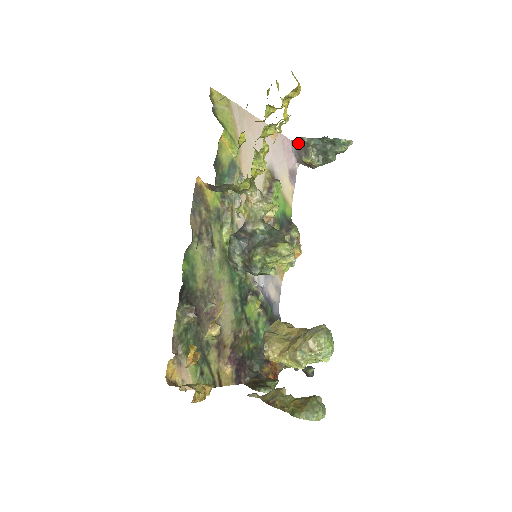
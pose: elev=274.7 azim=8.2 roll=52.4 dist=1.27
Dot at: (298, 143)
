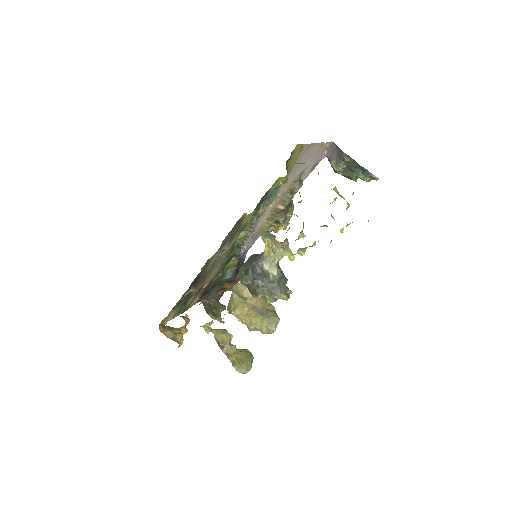
Dot at: (337, 149)
